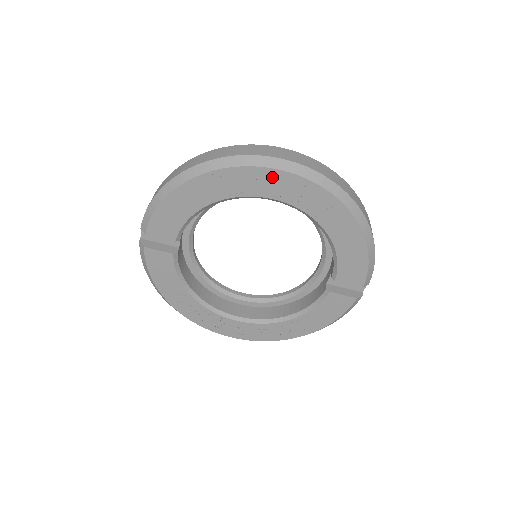
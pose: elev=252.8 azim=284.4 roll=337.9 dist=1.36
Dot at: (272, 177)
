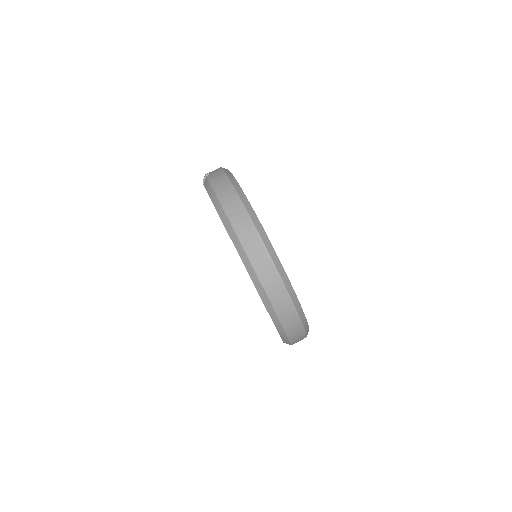
Dot at: occluded
